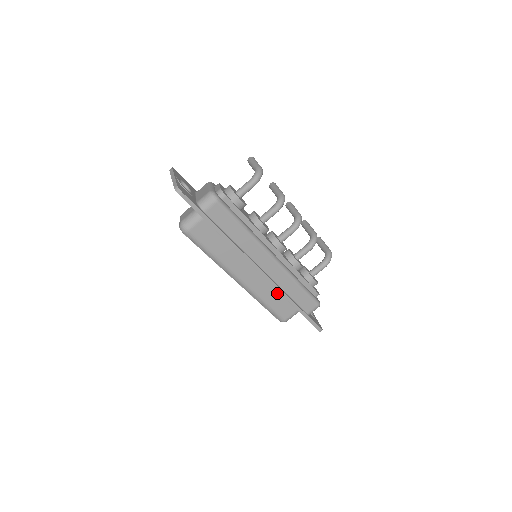
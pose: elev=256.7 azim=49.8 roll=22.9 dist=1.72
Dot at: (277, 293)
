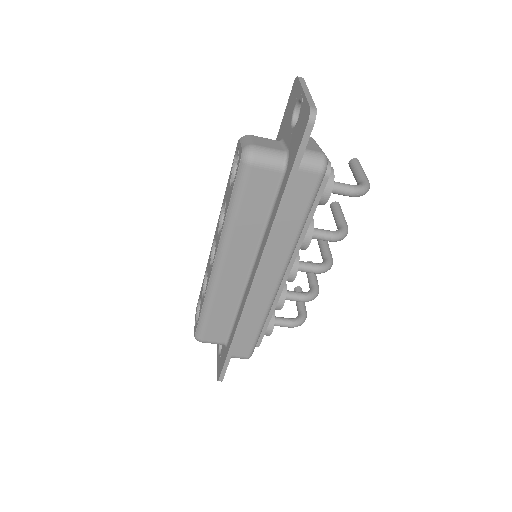
Dot at: (232, 311)
